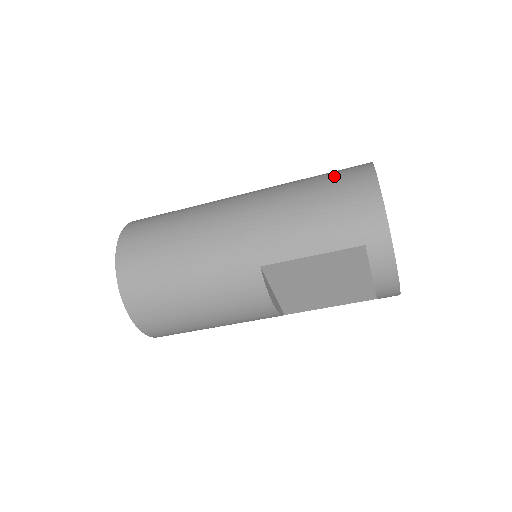
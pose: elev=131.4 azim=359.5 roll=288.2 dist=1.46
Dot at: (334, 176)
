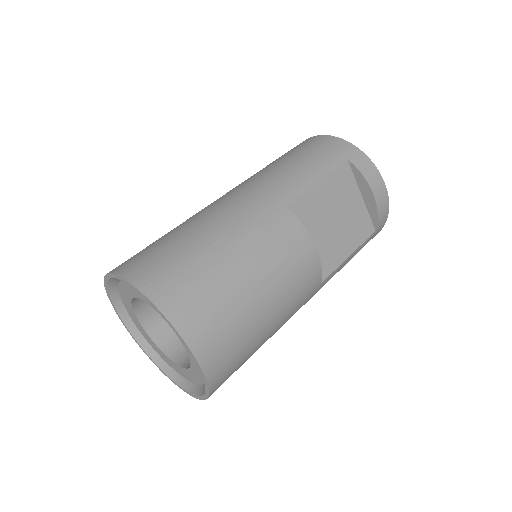
Dot at: occluded
